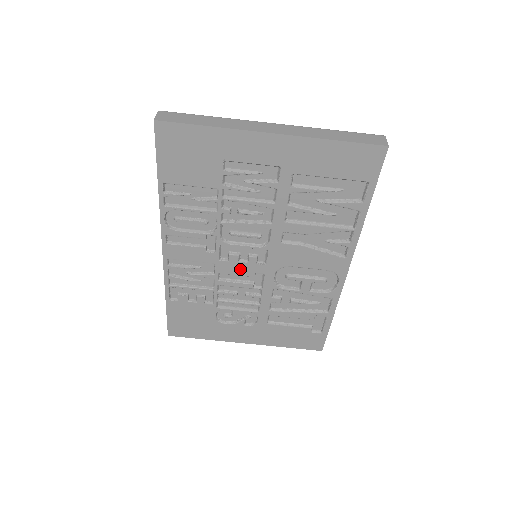
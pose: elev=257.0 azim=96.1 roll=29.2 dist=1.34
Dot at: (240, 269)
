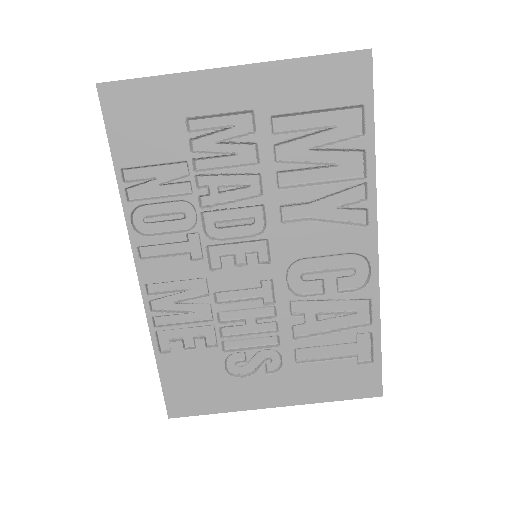
Dot at: (240, 278)
